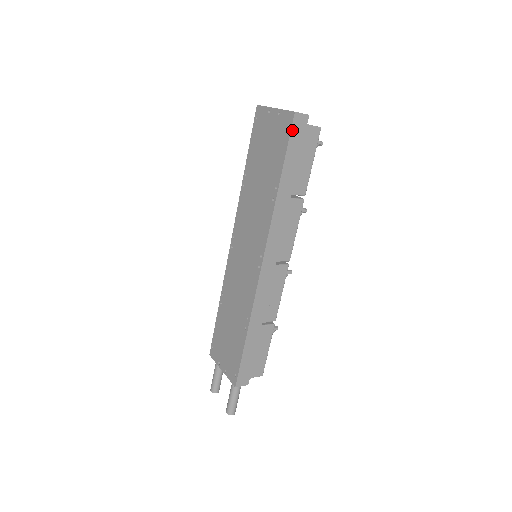
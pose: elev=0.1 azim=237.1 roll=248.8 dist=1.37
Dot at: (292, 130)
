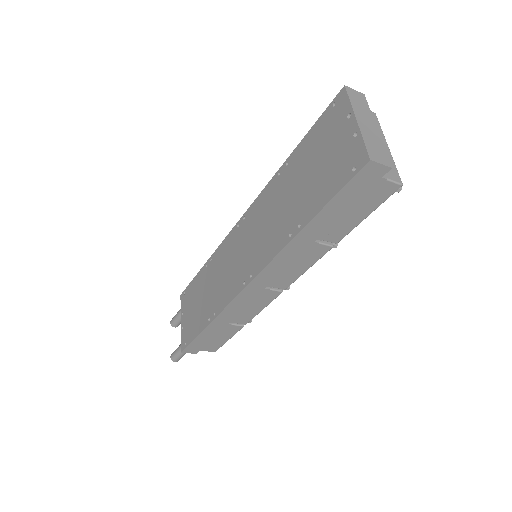
Dot at: (354, 178)
